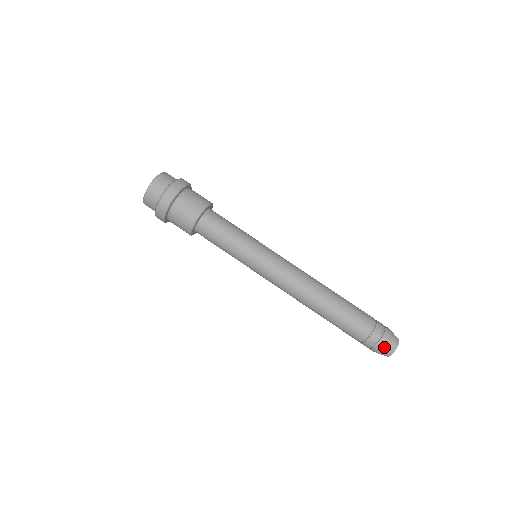
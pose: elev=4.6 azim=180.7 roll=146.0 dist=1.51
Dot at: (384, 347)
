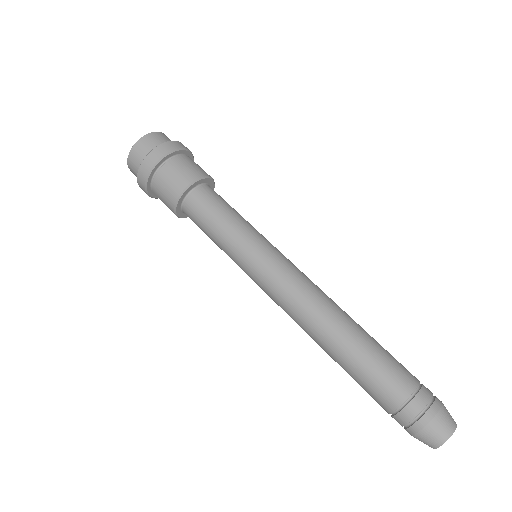
Dot at: (431, 427)
